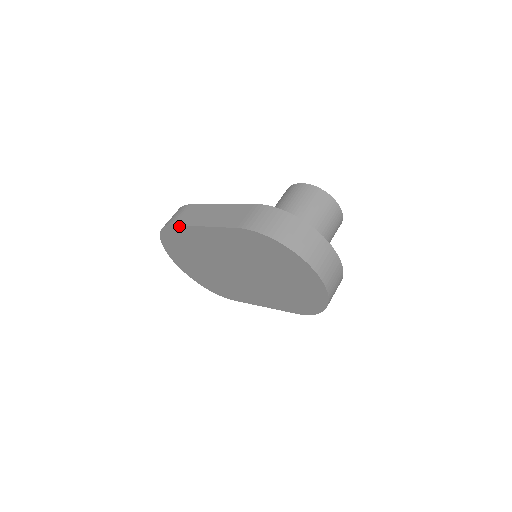
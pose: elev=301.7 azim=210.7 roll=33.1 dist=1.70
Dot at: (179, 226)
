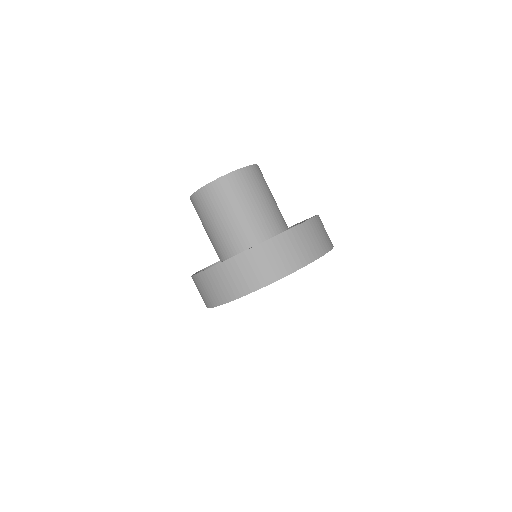
Dot at: occluded
